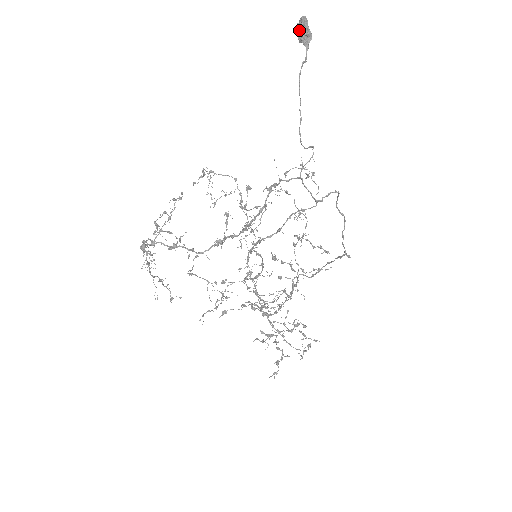
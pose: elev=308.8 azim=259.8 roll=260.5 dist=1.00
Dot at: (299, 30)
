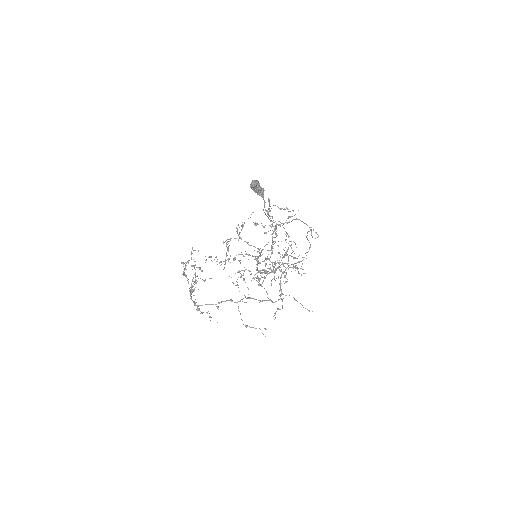
Dot at: (253, 190)
